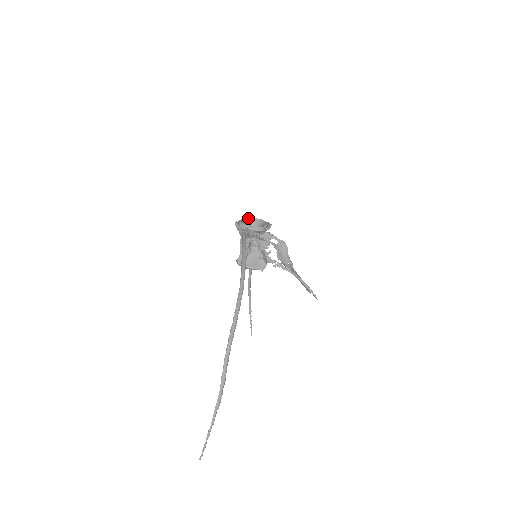
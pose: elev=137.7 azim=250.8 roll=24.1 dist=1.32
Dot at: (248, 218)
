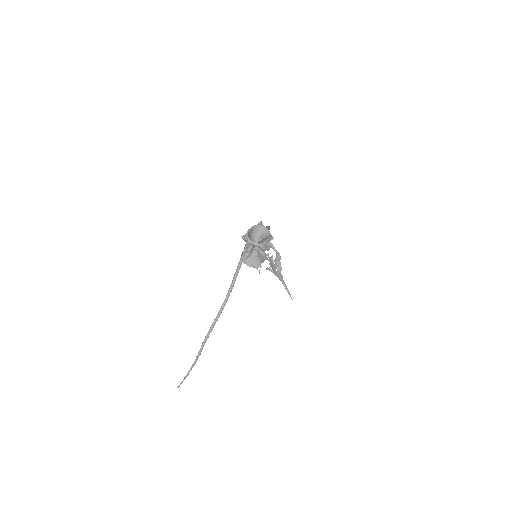
Dot at: (258, 226)
